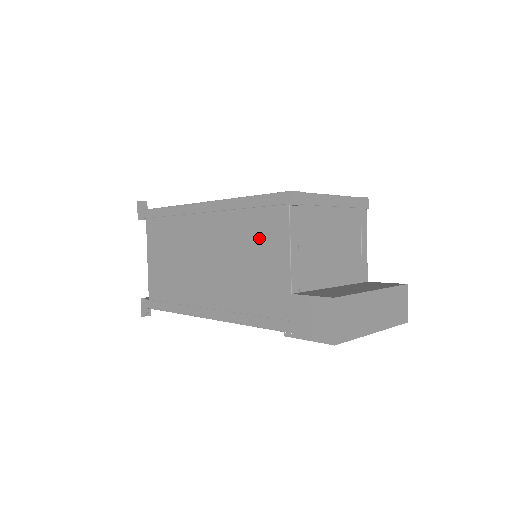
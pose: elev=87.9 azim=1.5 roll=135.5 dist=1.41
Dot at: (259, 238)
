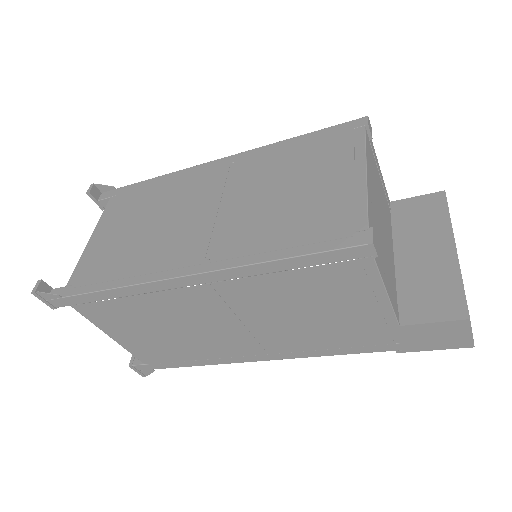
Dot at: (325, 294)
